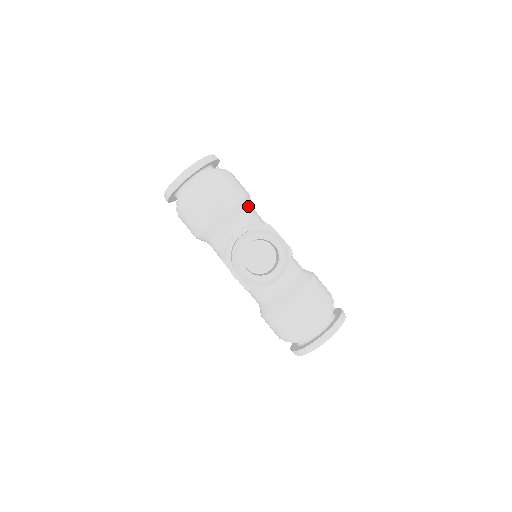
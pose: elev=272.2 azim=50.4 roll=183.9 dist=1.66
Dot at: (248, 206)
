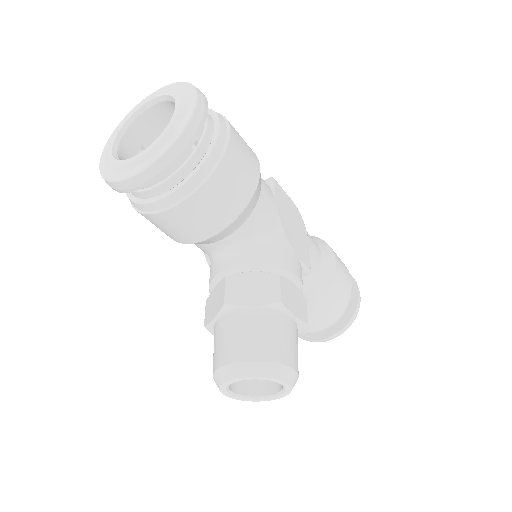
Dot at: (253, 206)
